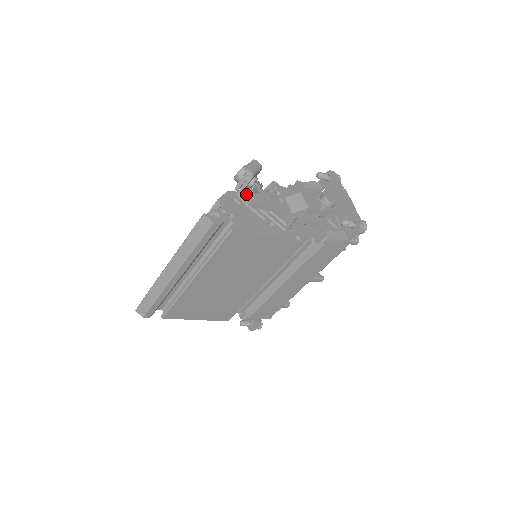
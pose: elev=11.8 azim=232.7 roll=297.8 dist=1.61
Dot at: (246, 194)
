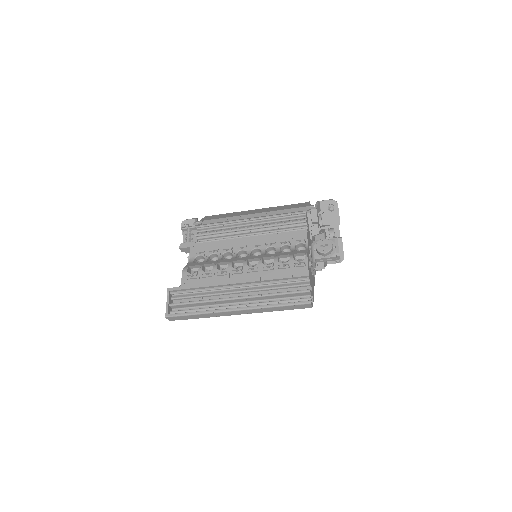
Dot at: occluded
